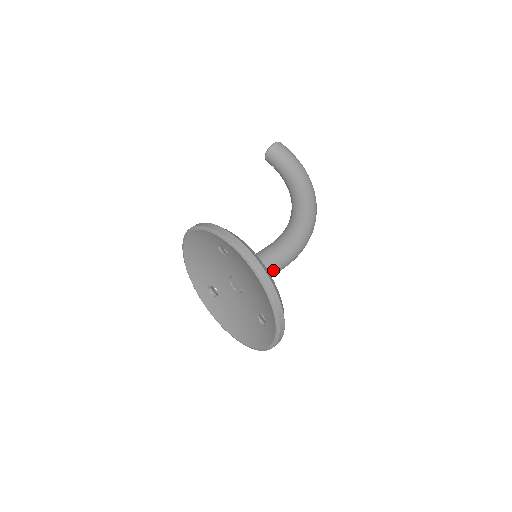
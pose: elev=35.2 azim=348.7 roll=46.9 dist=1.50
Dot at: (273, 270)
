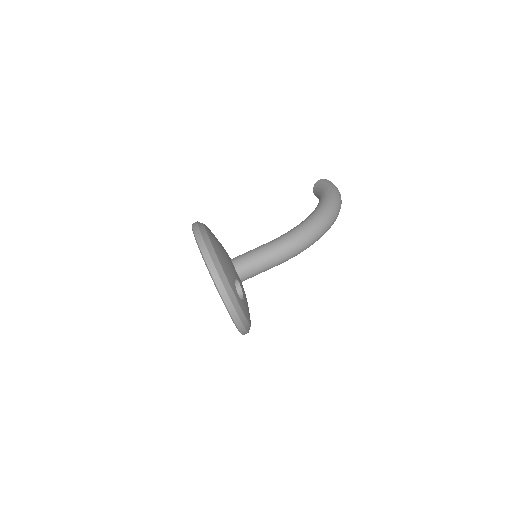
Dot at: (257, 260)
